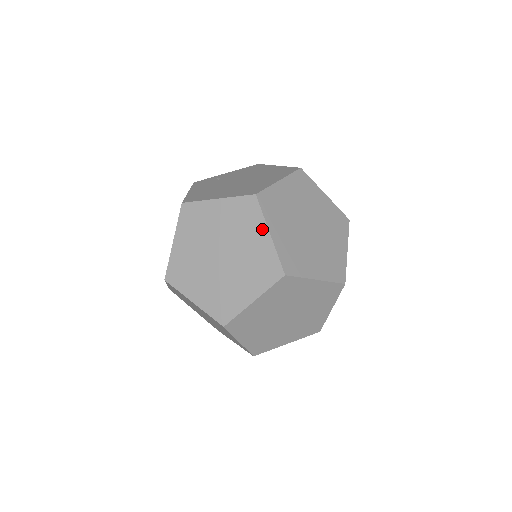
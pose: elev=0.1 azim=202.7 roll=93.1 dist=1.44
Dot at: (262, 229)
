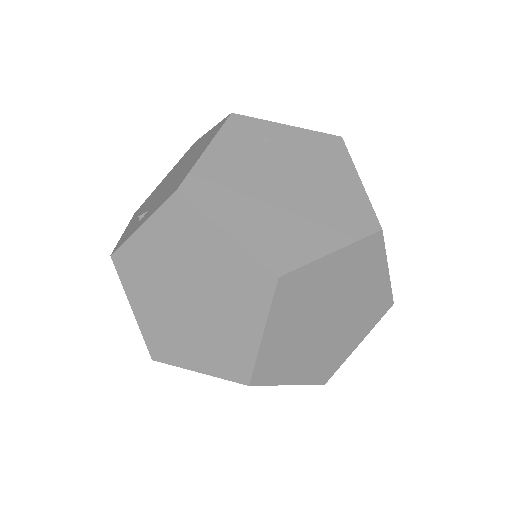
Dot at: (257, 321)
